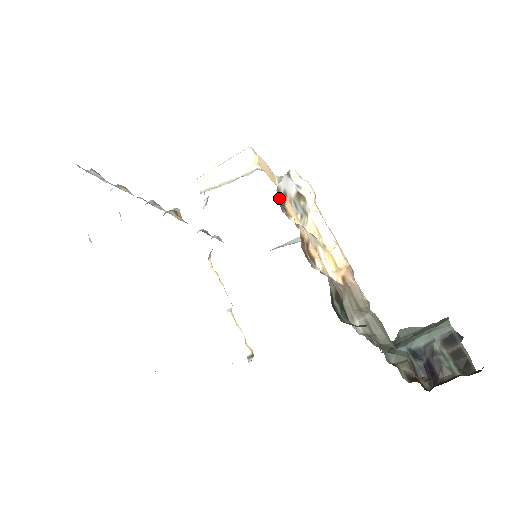
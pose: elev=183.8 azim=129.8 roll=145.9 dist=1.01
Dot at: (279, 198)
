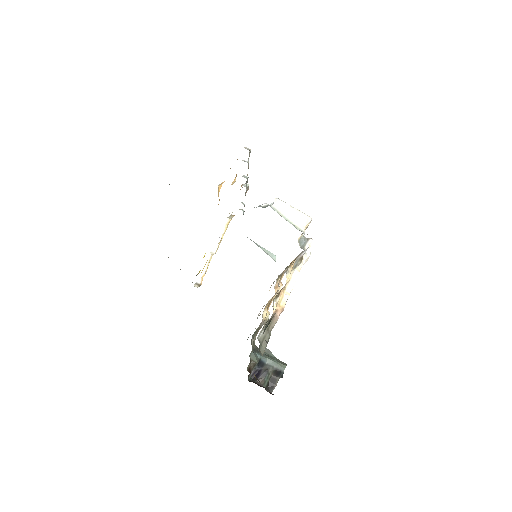
Dot at: occluded
